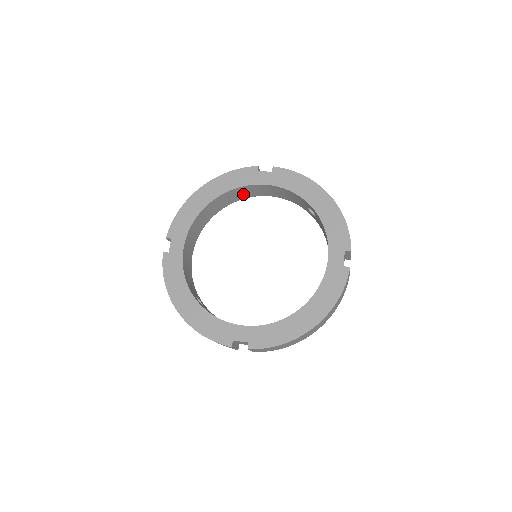
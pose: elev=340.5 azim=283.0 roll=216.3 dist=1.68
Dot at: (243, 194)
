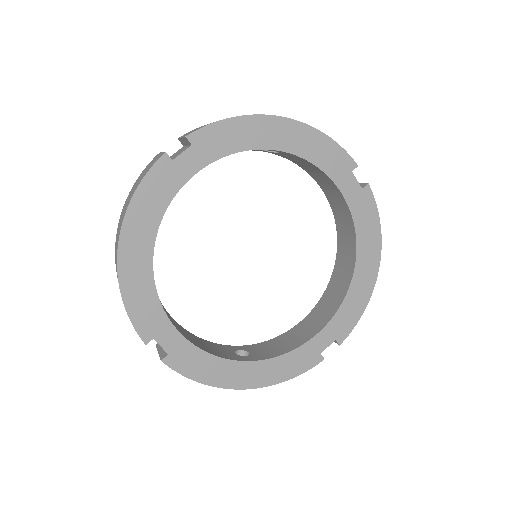
Dot at: occluded
